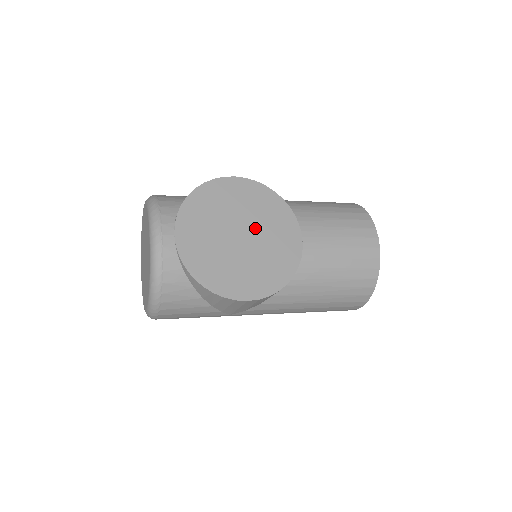
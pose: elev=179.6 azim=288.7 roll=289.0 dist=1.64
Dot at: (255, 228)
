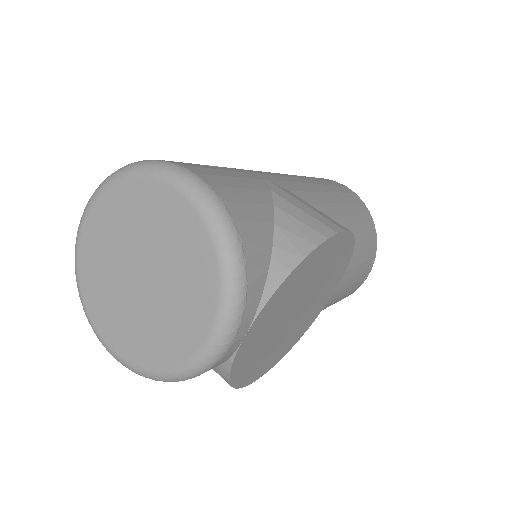
Dot at: (312, 298)
